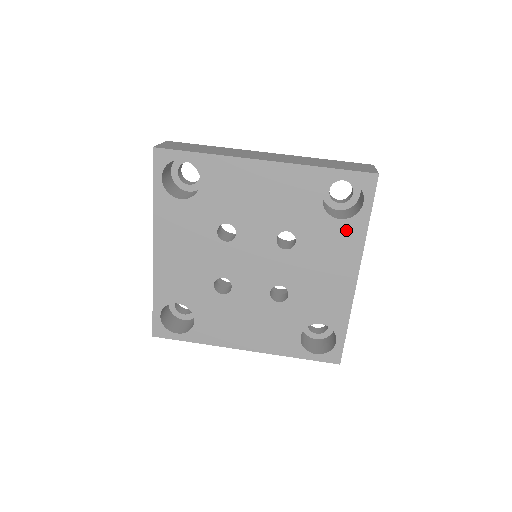
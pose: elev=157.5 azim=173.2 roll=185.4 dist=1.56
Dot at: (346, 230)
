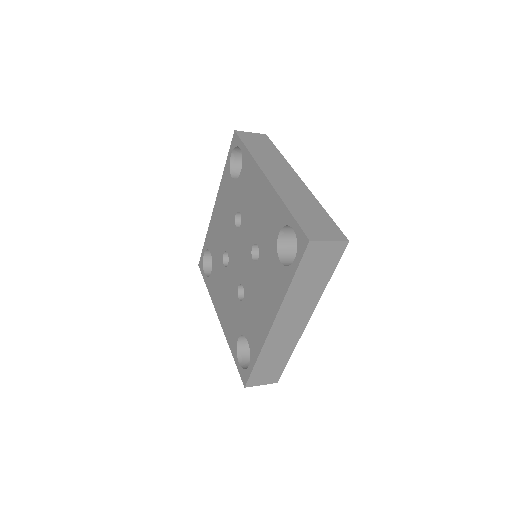
Dot at: (246, 170)
